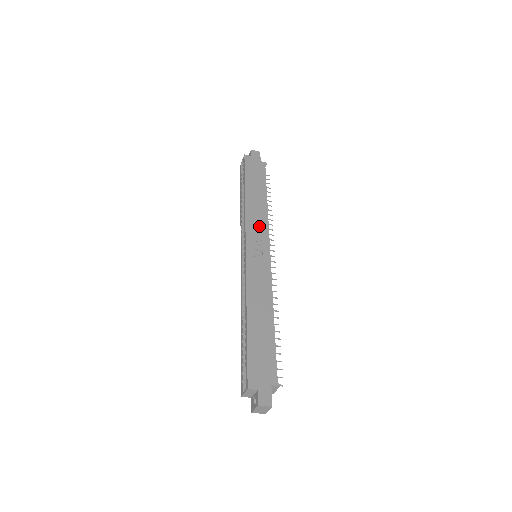
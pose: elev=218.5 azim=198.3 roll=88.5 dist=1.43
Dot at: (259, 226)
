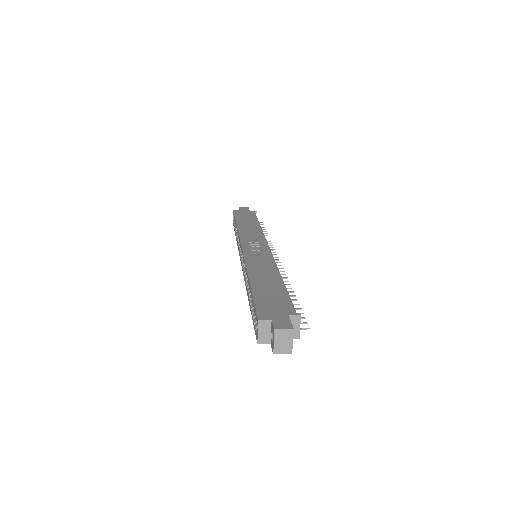
Dot at: (254, 236)
